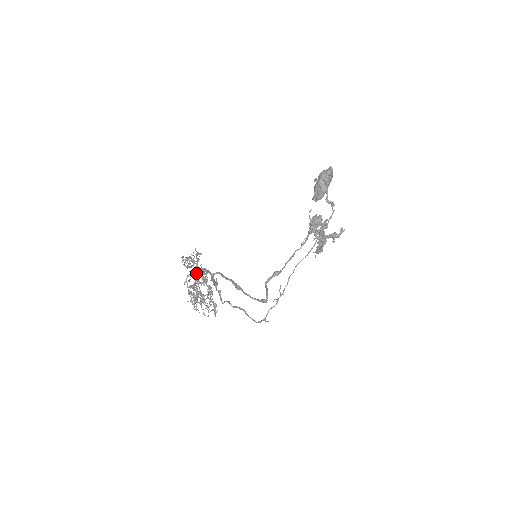
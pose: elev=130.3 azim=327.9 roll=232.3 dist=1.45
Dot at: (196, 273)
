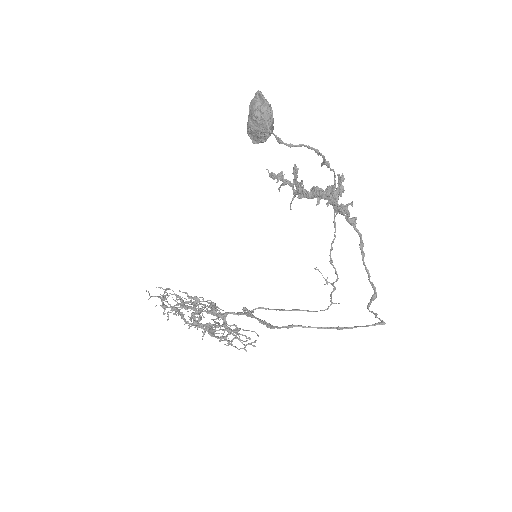
Dot at: occluded
